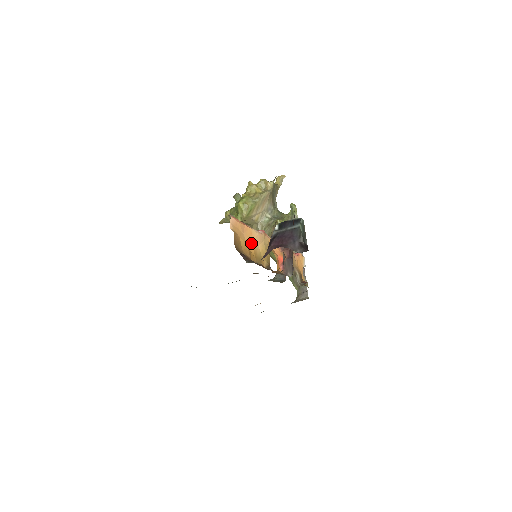
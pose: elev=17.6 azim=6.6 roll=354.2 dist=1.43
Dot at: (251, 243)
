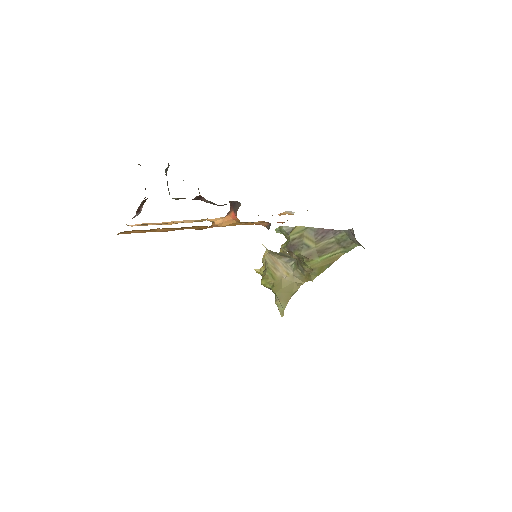
Dot at: occluded
